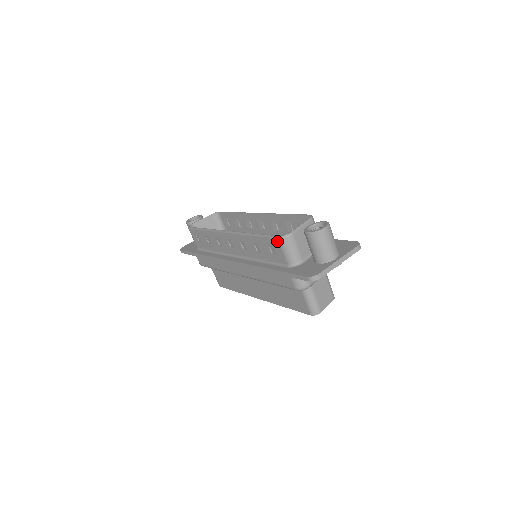
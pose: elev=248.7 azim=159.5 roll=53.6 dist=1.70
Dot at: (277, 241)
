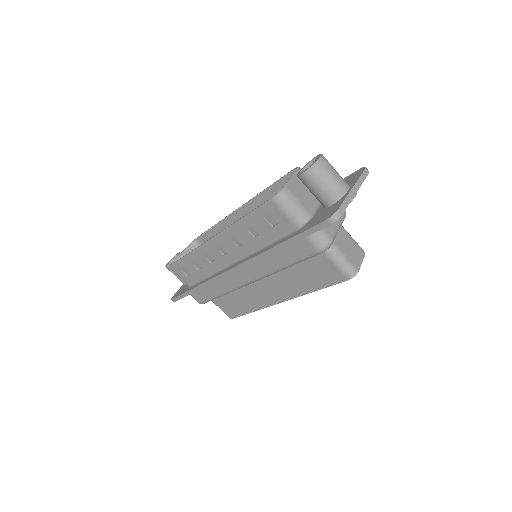
Dot at: (272, 205)
